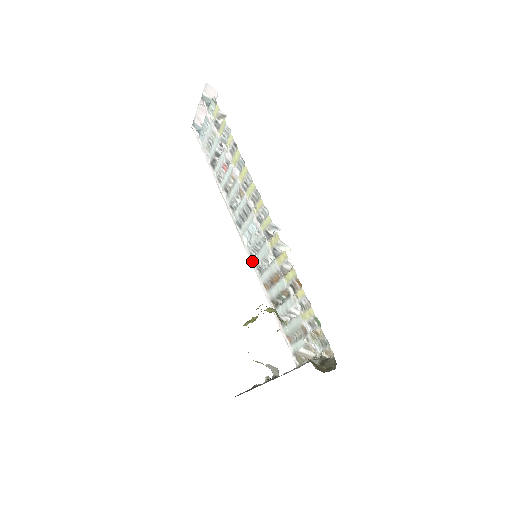
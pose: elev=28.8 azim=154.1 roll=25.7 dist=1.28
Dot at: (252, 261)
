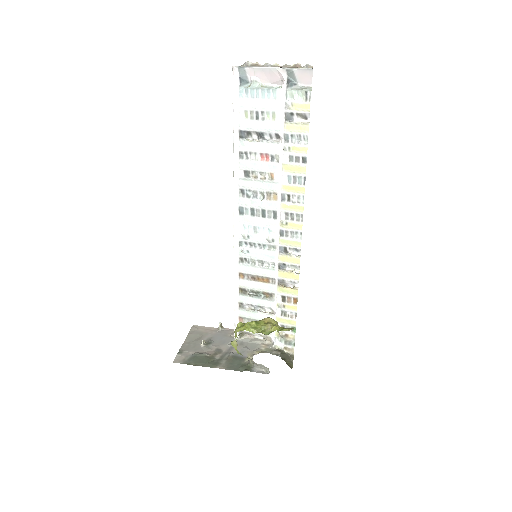
Dot at: (237, 248)
